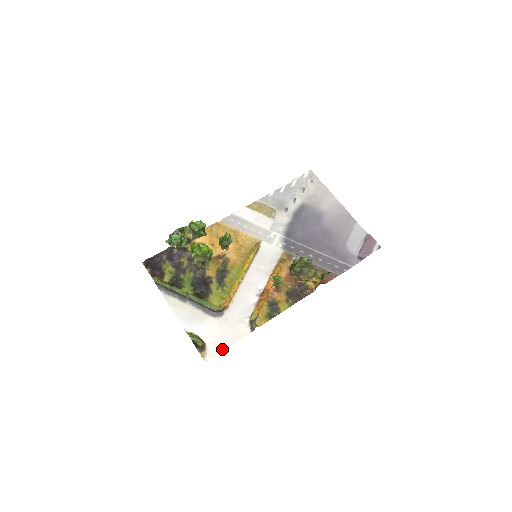
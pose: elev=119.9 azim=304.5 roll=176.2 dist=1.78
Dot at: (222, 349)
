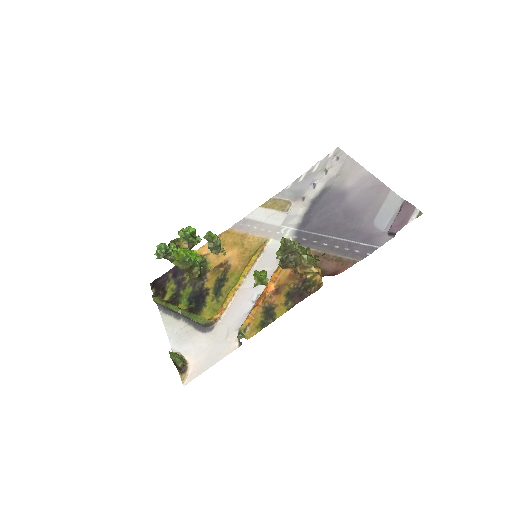
Dot at: (204, 369)
